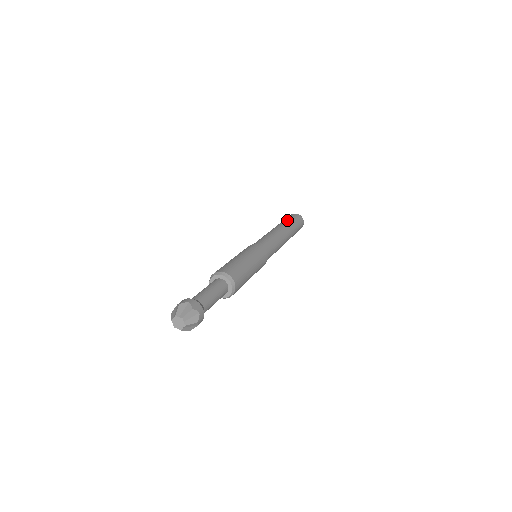
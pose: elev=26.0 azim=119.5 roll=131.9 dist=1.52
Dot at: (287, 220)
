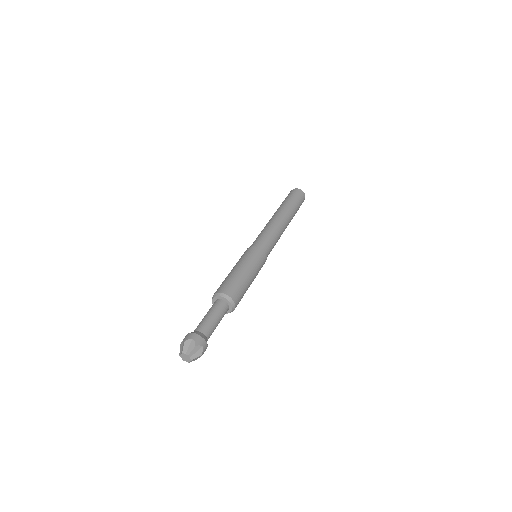
Dot at: occluded
